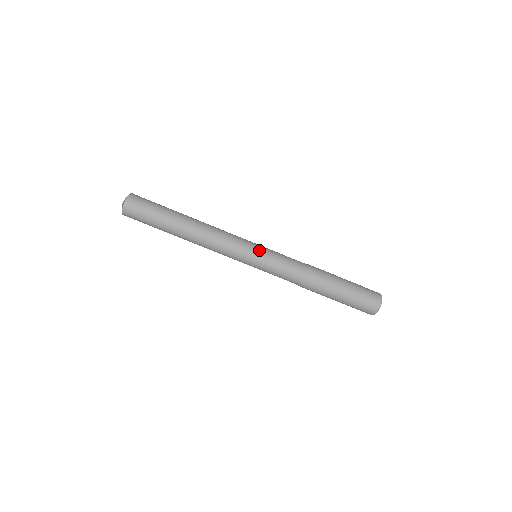
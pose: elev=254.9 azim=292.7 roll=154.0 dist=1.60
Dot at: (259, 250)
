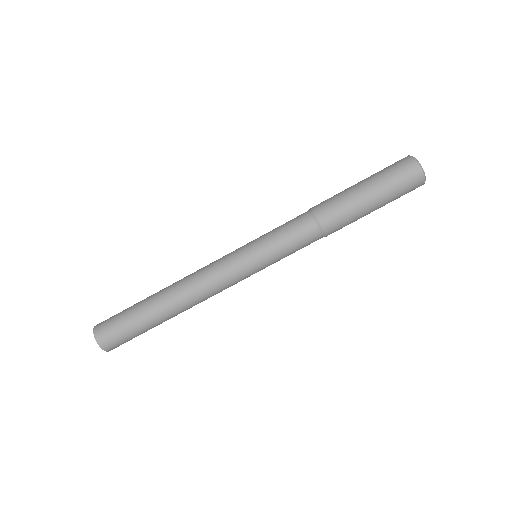
Dot at: (254, 256)
